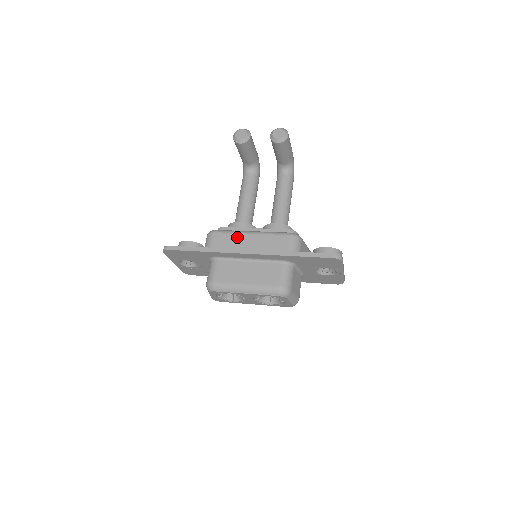
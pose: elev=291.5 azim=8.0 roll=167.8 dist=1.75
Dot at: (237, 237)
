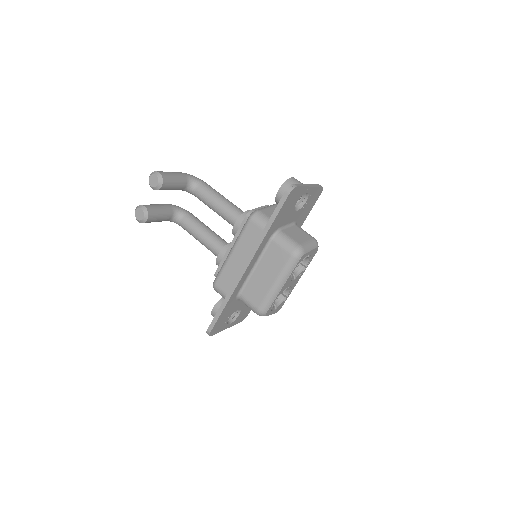
Dot at: (229, 267)
